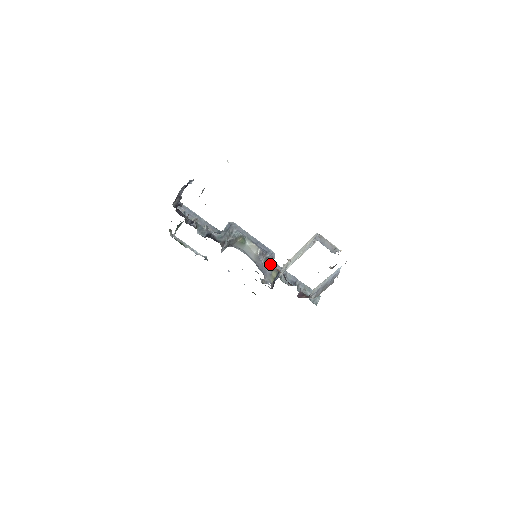
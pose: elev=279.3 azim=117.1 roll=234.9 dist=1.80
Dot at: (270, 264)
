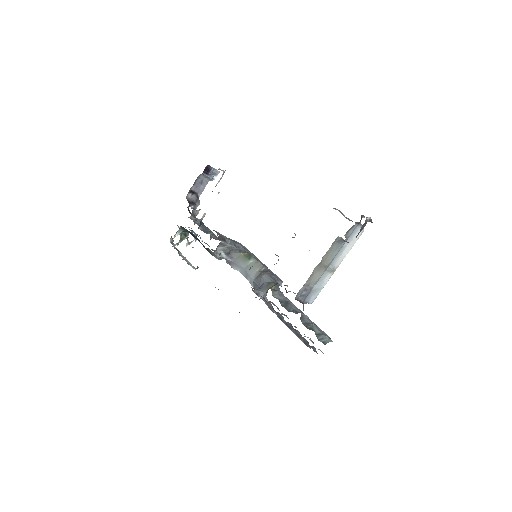
Dot at: (272, 278)
